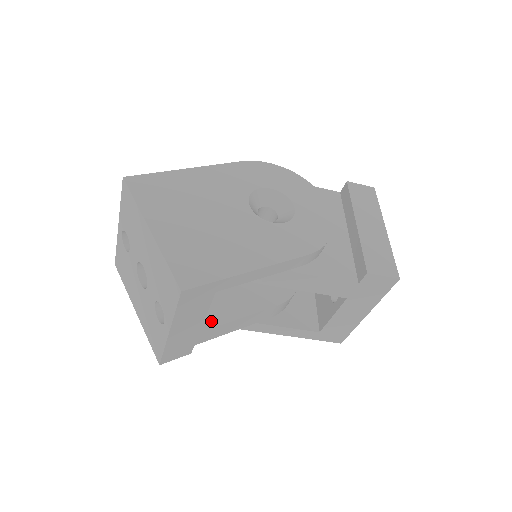
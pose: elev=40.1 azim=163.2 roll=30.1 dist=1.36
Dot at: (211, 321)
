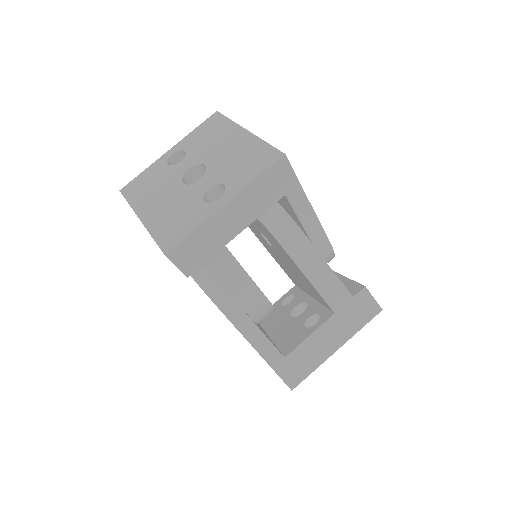
Dot at: occluded
